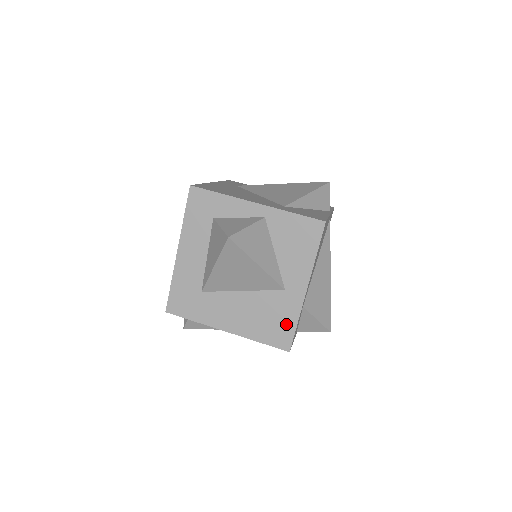
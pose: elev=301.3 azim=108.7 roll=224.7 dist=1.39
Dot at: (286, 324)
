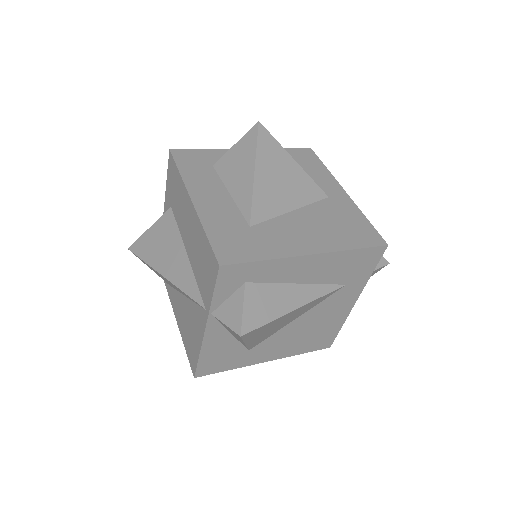
Dot at: (359, 223)
